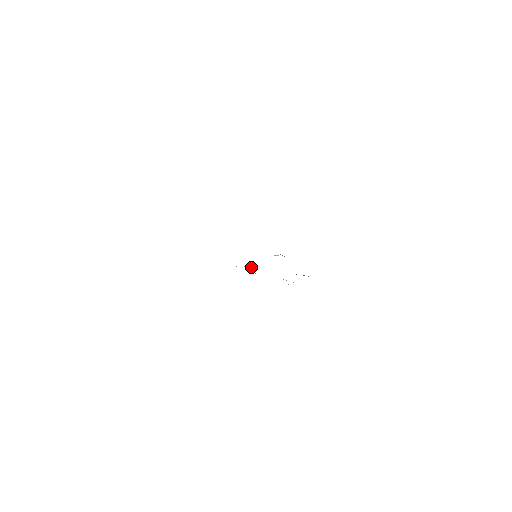
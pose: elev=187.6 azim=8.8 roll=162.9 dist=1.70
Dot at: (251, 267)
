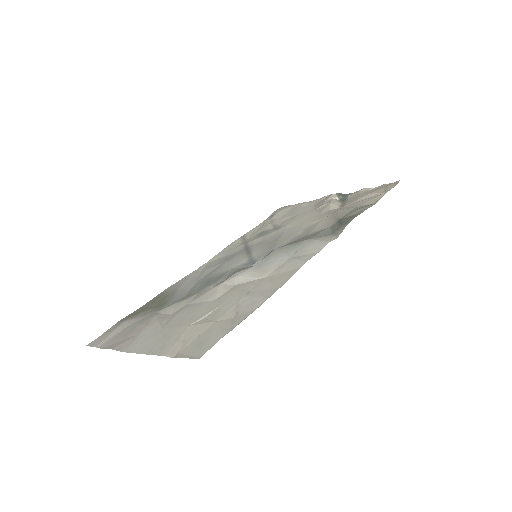
Dot at: (324, 205)
